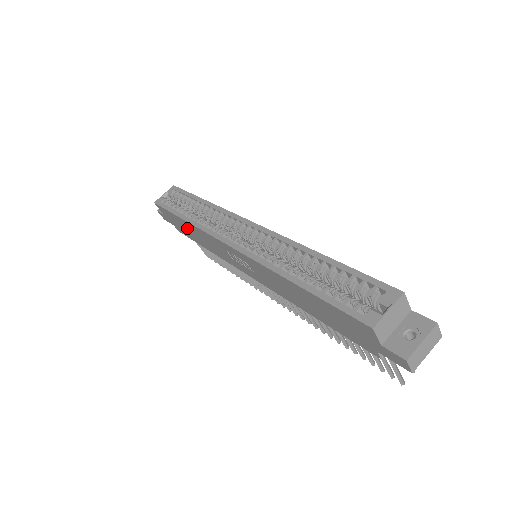
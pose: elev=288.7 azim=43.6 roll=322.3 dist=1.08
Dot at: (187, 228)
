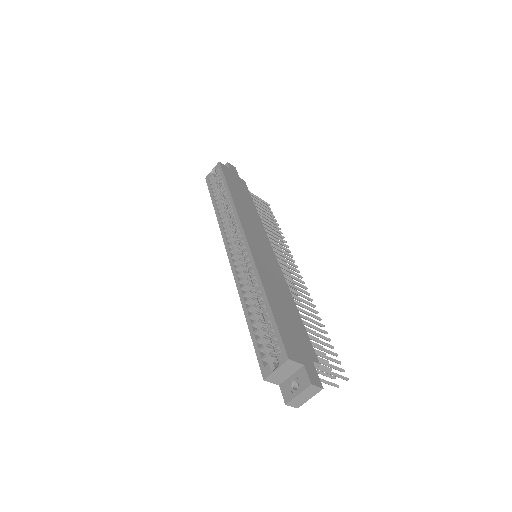
Dot at: occluded
